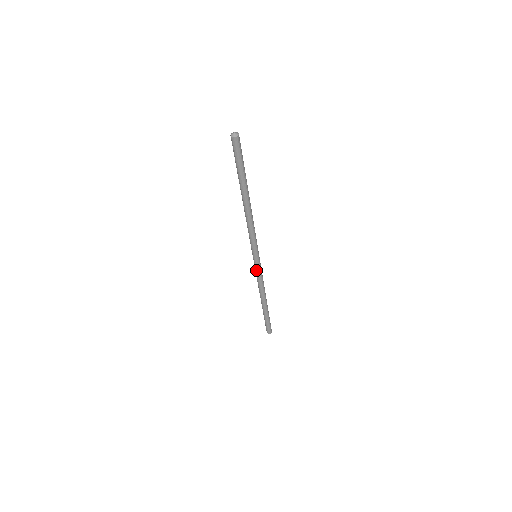
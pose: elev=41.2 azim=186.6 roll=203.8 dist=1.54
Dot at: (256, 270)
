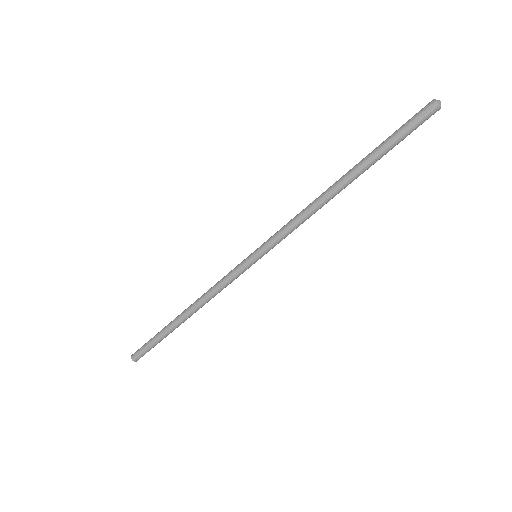
Dot at: (234, 269)
